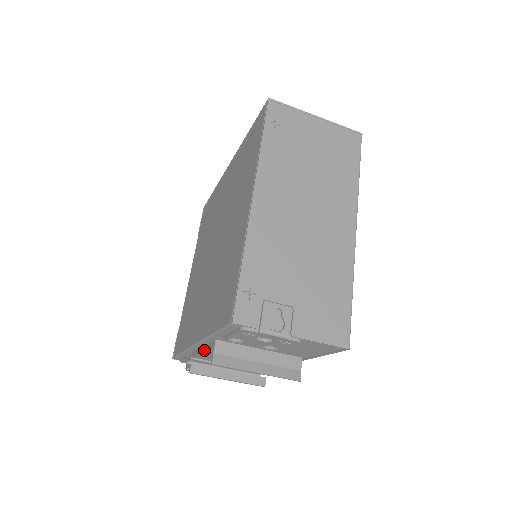
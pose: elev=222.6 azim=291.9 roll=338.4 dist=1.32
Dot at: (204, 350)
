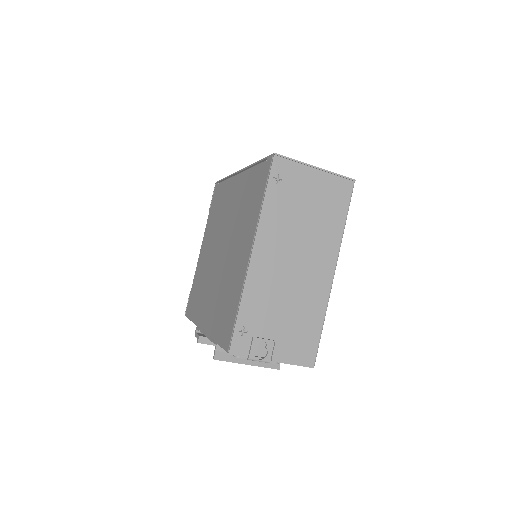
Dot at: (209, 338)
